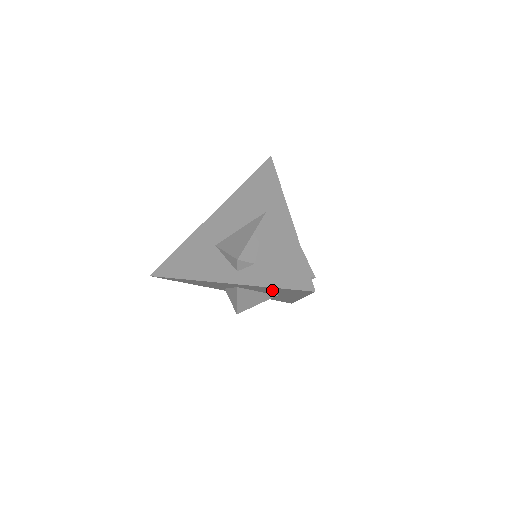
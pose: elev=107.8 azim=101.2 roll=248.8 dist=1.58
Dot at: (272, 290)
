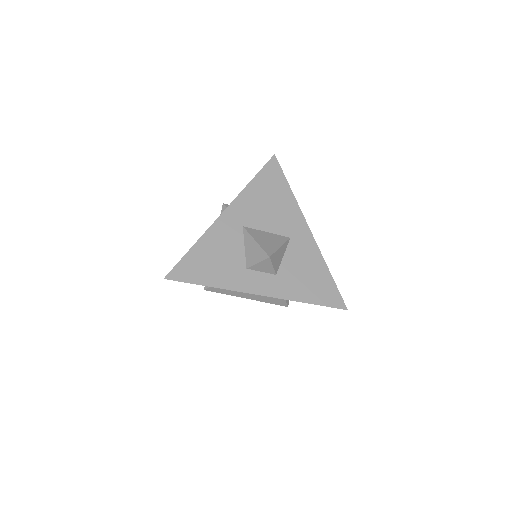
Dot at: (264, 200)
